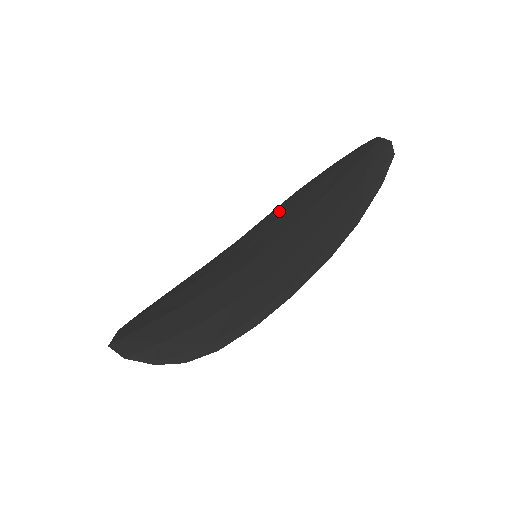
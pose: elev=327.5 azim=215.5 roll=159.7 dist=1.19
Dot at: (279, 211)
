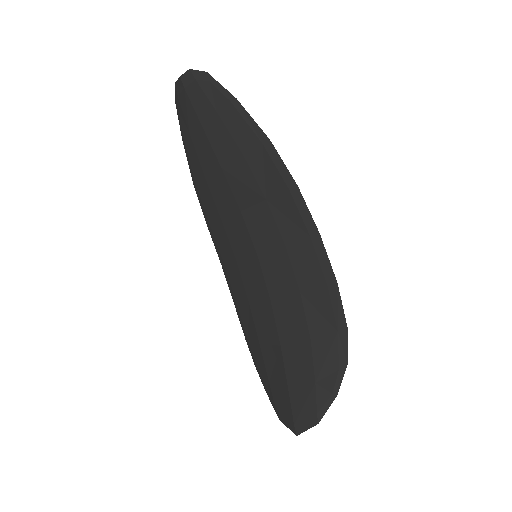
Dot at: (210, 215)
